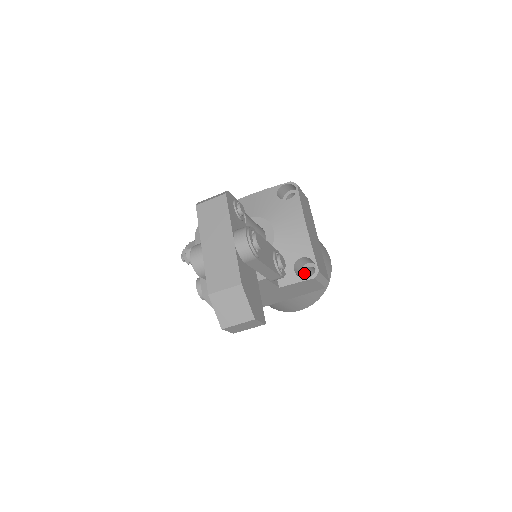
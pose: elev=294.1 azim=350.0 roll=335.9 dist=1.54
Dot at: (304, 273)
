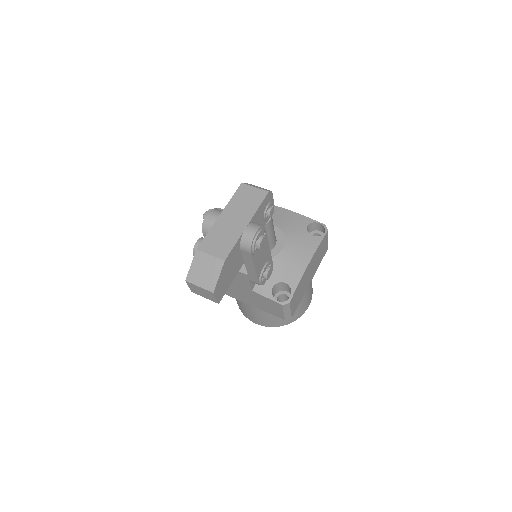
Dot at: (279, 296)
